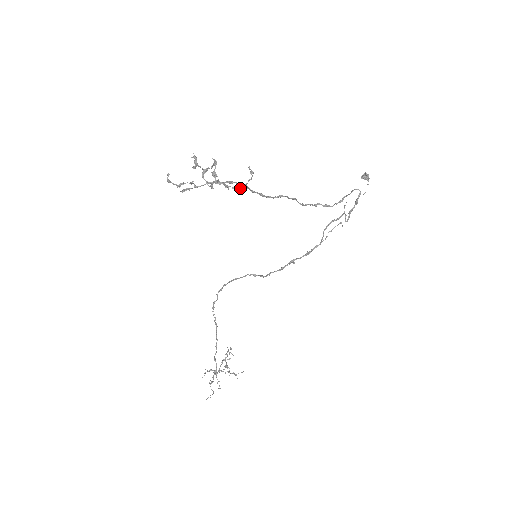
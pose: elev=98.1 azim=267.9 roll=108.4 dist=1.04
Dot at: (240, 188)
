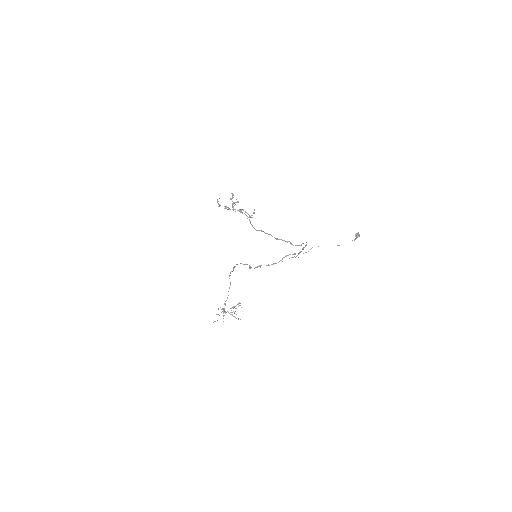
Dot at: occluded
